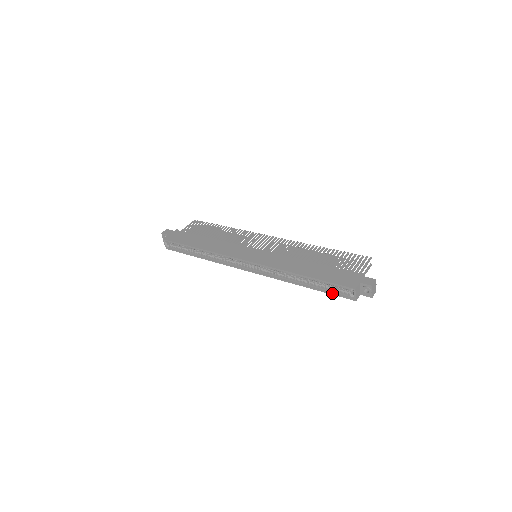
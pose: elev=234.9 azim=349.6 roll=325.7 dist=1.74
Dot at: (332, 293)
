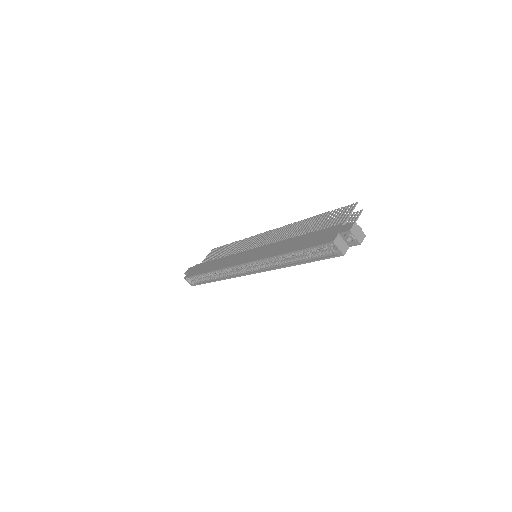
Dot at: (320, 258)
